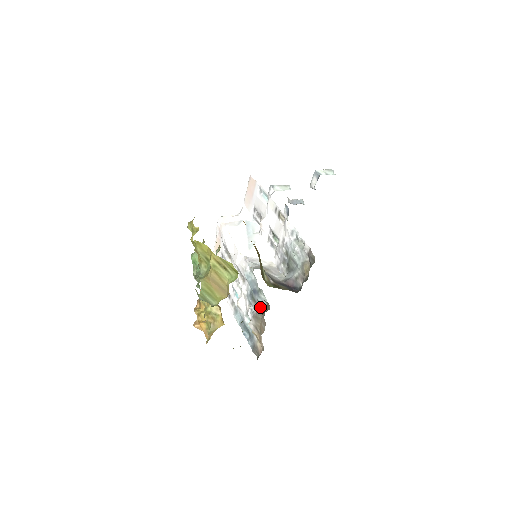
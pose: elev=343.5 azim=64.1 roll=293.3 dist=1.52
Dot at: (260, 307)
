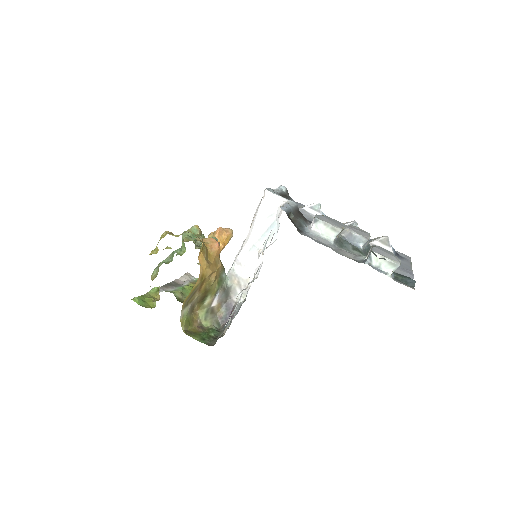
Dot at: occluded
